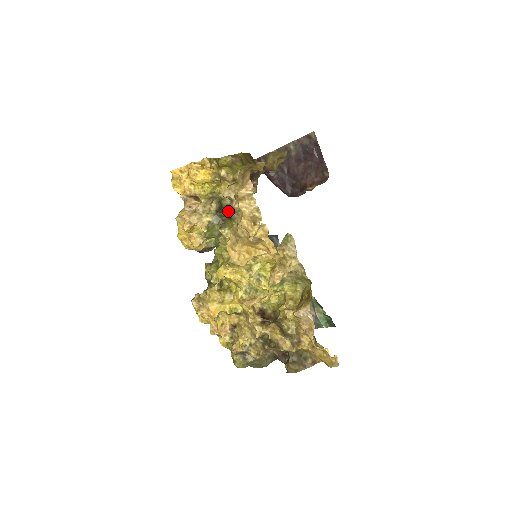
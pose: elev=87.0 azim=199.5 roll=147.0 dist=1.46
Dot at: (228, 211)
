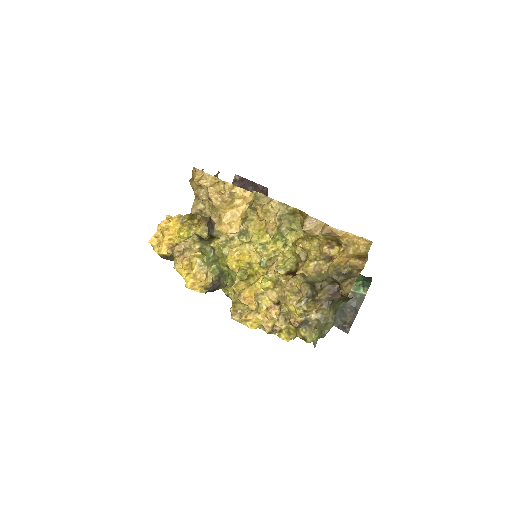
Dot at: (209, 236)
